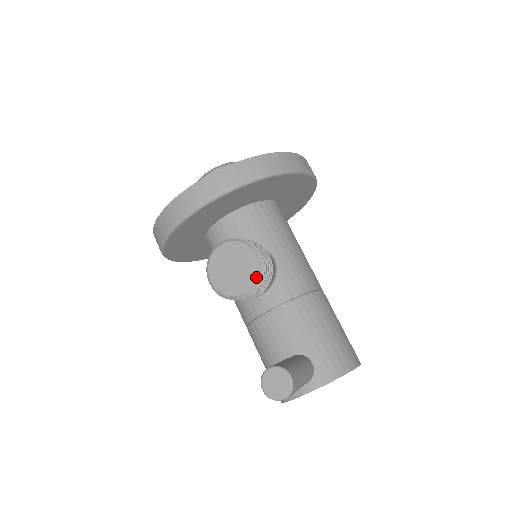
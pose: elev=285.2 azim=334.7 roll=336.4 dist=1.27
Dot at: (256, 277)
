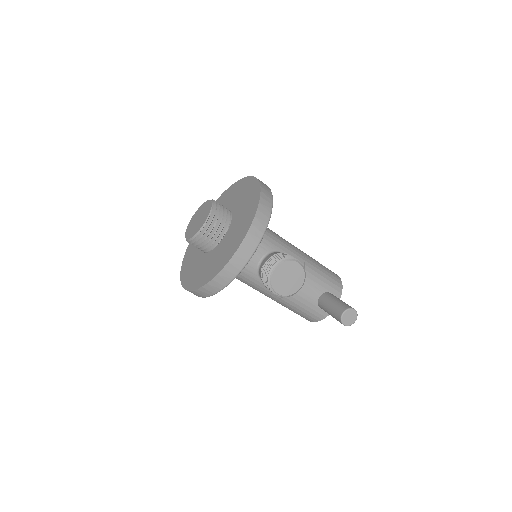
Dot at: (304, 274)
